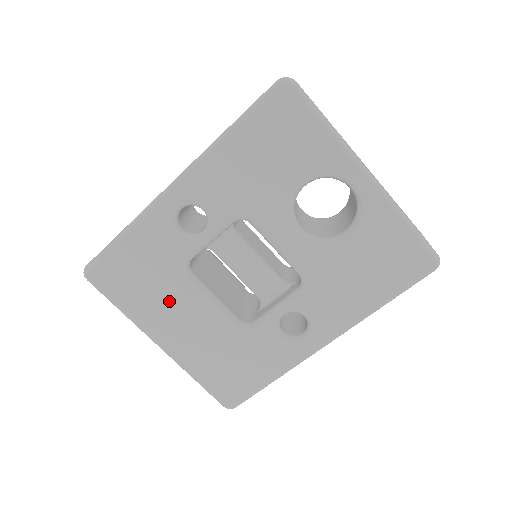
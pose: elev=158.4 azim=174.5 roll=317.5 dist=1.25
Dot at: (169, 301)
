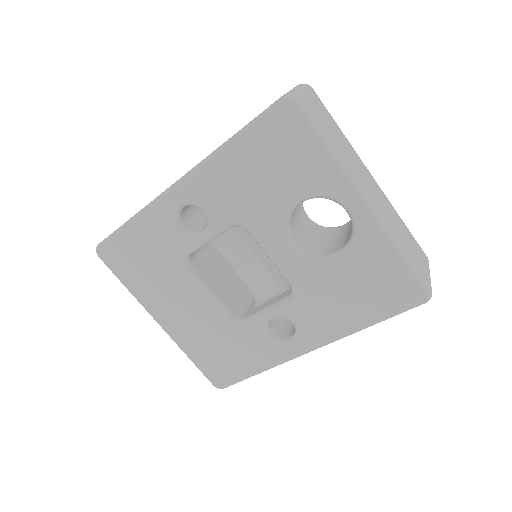
Dot at: (169, 288)
